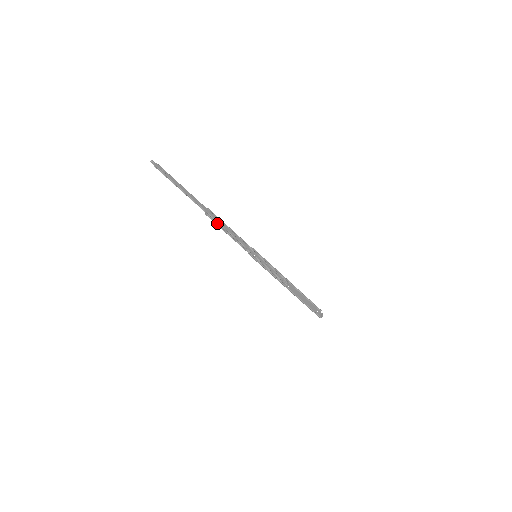
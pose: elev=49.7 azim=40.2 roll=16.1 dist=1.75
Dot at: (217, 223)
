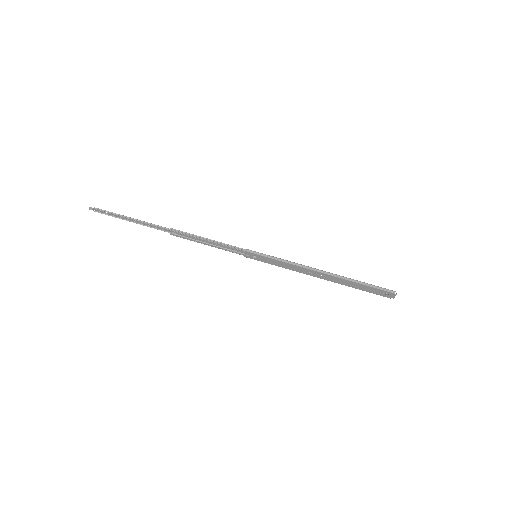
Dot at: (188, 233)
